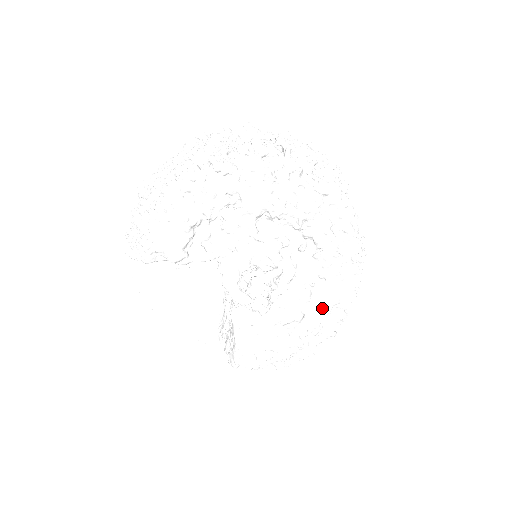
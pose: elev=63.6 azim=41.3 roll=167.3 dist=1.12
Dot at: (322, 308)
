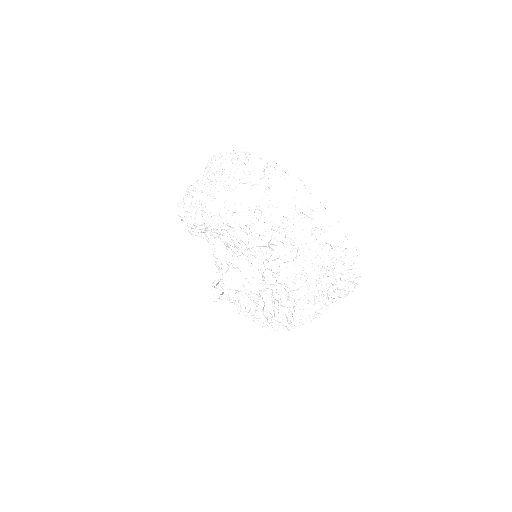
Dot at: (267, 317)
